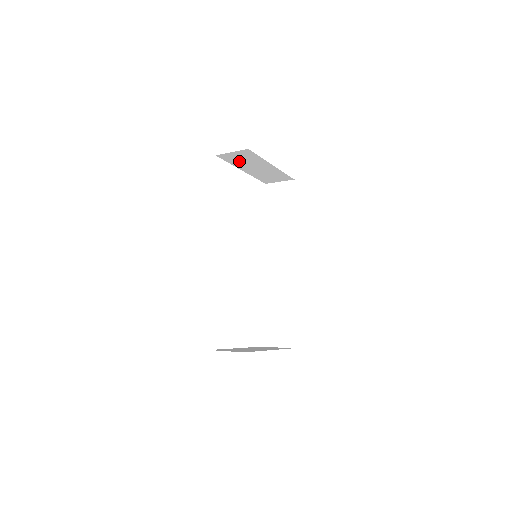
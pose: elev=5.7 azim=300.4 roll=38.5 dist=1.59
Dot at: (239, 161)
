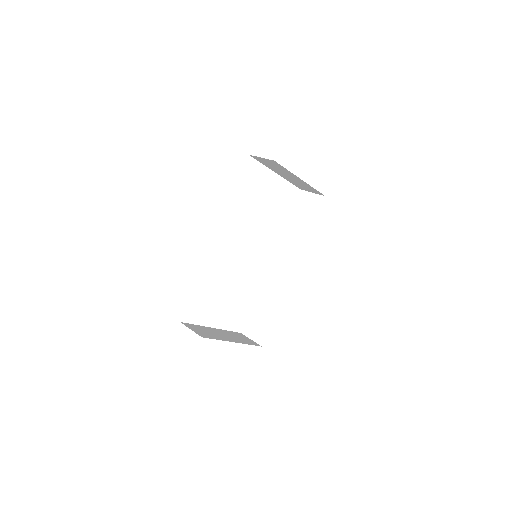
Dot at: (271, 166)
